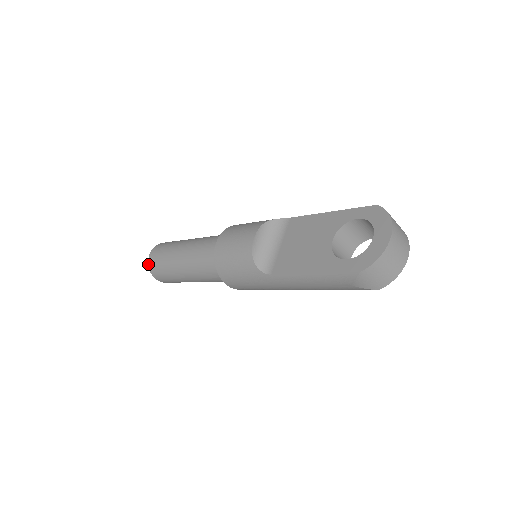
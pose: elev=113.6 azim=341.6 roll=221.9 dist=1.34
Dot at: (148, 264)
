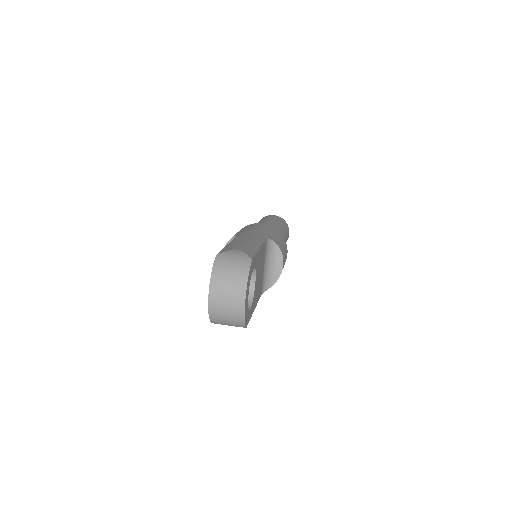
Dot at: occluded
